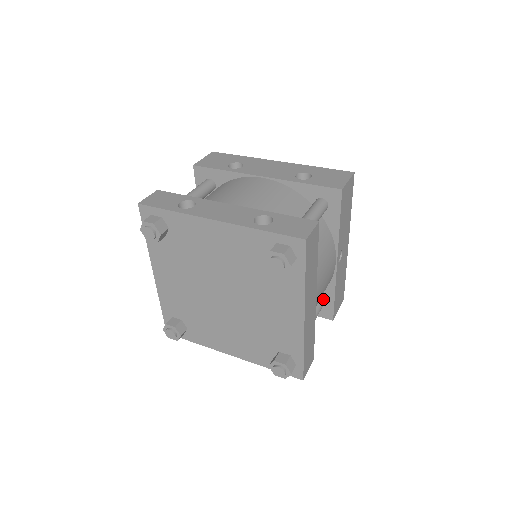
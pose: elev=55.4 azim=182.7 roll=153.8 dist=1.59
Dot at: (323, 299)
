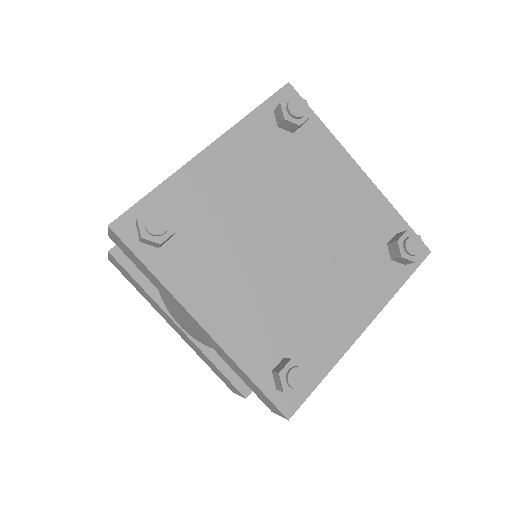
Dot at: occluded
